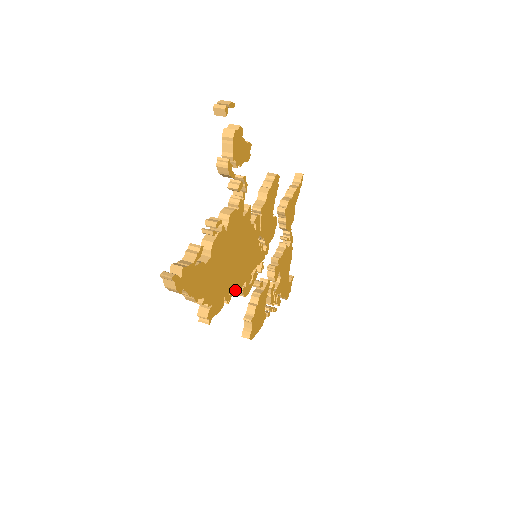
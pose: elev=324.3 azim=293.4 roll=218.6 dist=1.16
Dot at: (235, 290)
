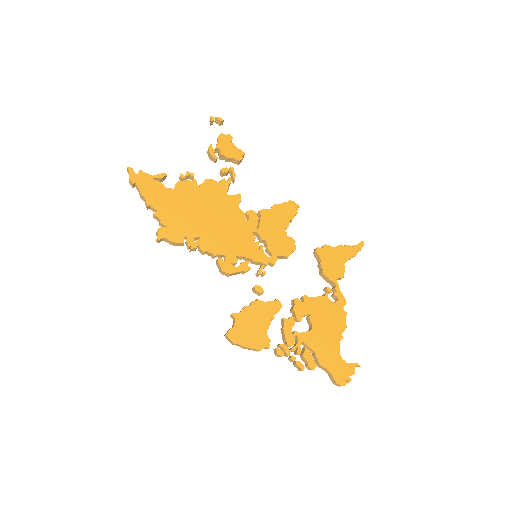
Dot at: (205, 247)
